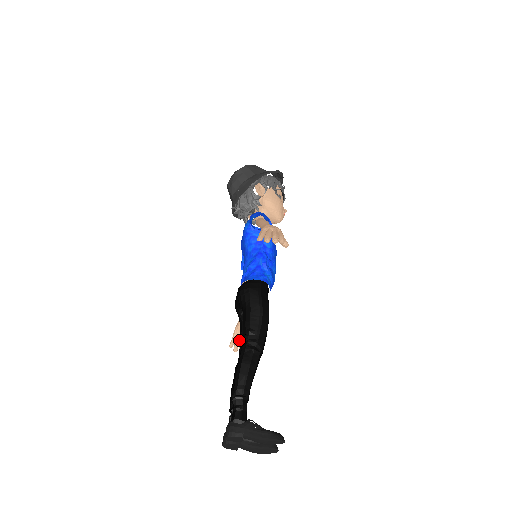
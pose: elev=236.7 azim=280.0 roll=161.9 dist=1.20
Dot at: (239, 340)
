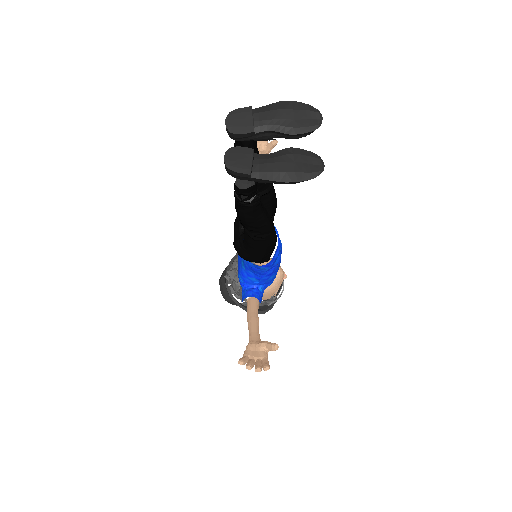
Dot at: occluded
